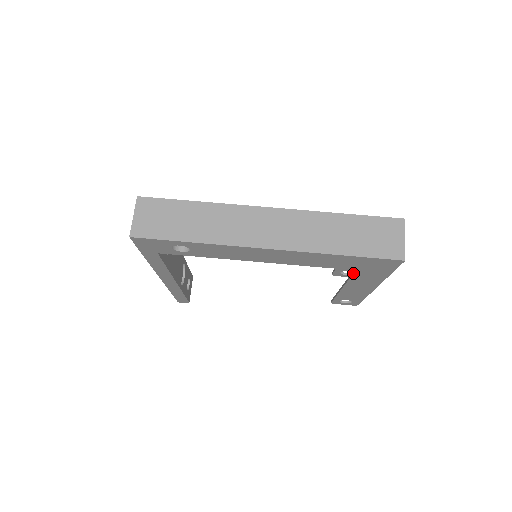
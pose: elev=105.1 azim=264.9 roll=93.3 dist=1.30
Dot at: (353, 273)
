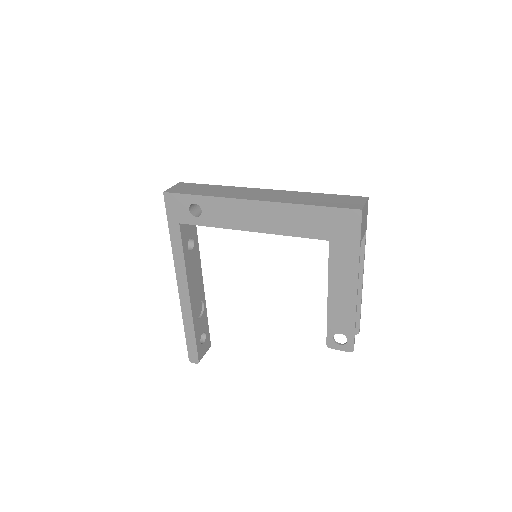
Dot at: occluded
